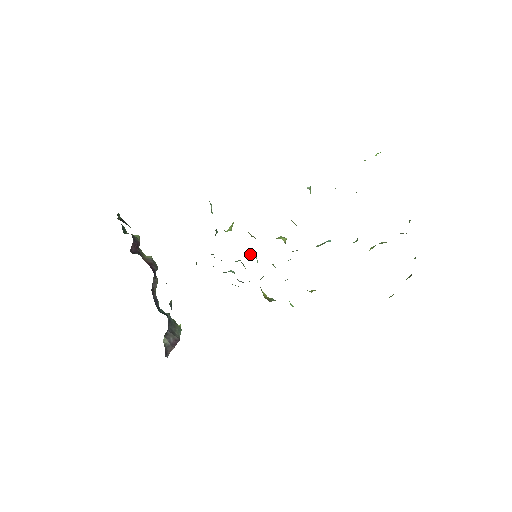
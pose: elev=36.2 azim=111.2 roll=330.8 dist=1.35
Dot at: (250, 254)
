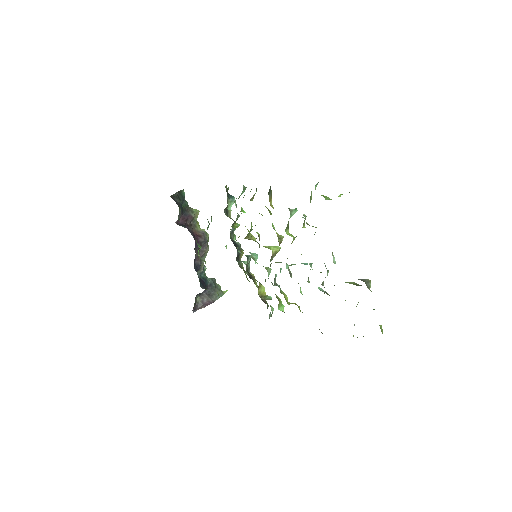
Dot at: (252, 253)
